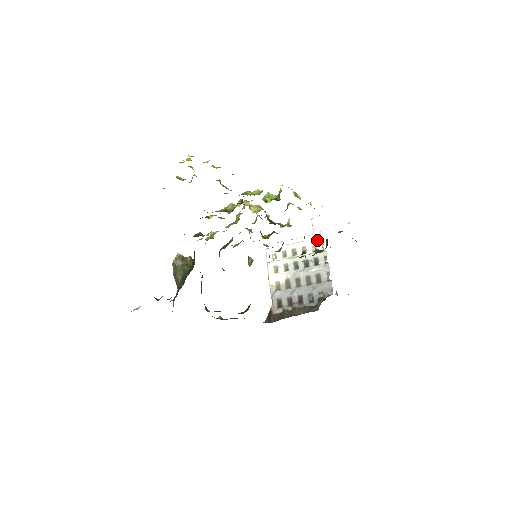
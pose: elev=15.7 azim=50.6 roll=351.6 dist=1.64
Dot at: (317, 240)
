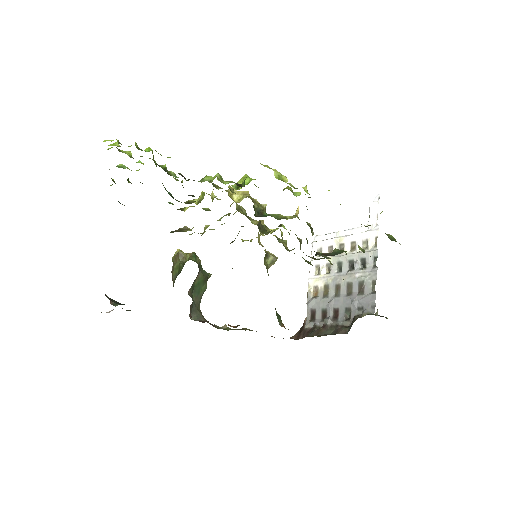
Dot at: (369, 233)
